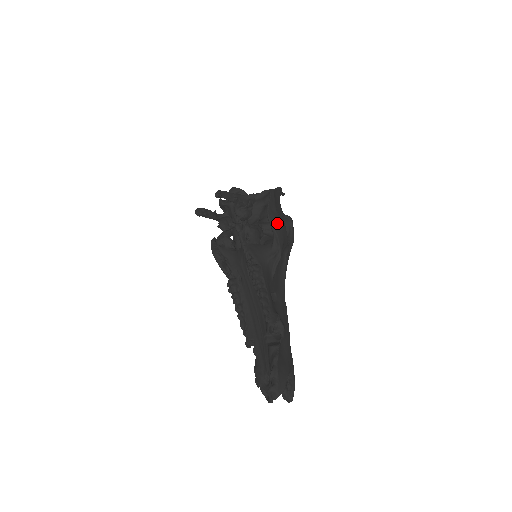
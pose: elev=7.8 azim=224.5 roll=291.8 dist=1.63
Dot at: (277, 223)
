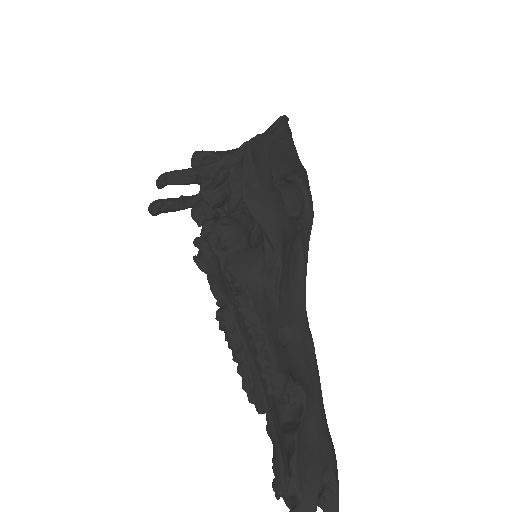
Dot at: (263, 209)
